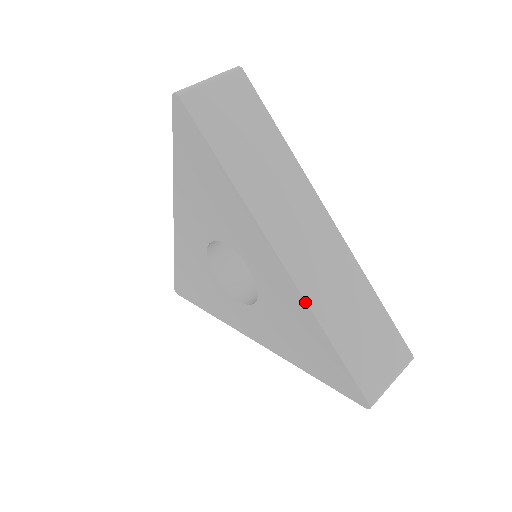
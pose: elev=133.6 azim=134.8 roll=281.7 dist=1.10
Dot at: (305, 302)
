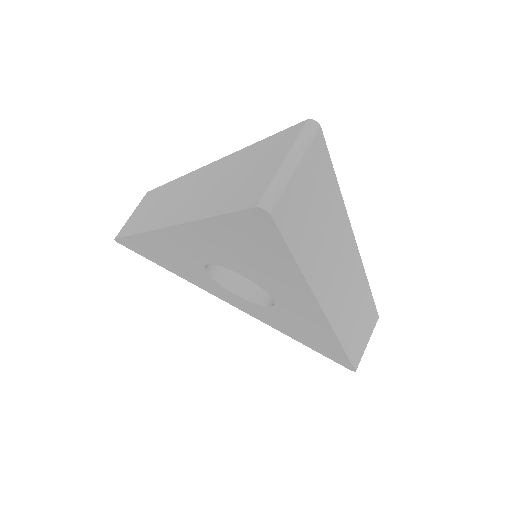
Dot at: (336, 336)
